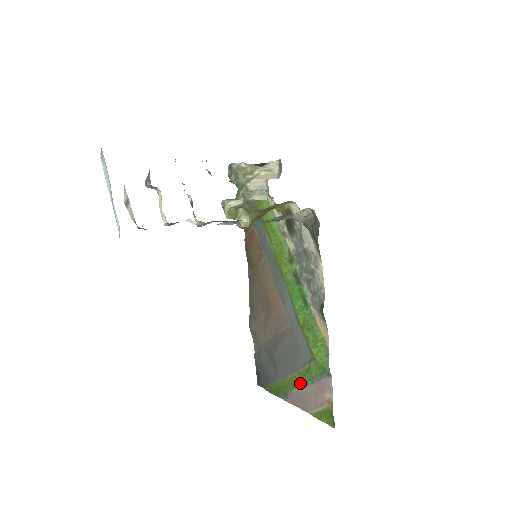
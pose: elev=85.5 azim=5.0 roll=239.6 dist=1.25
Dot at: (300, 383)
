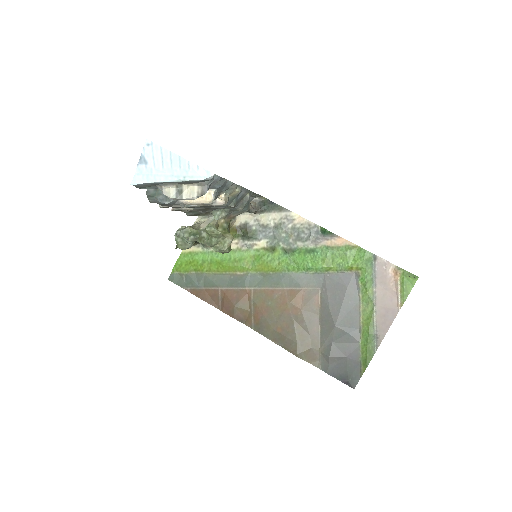
Dot at: (371, 305)
